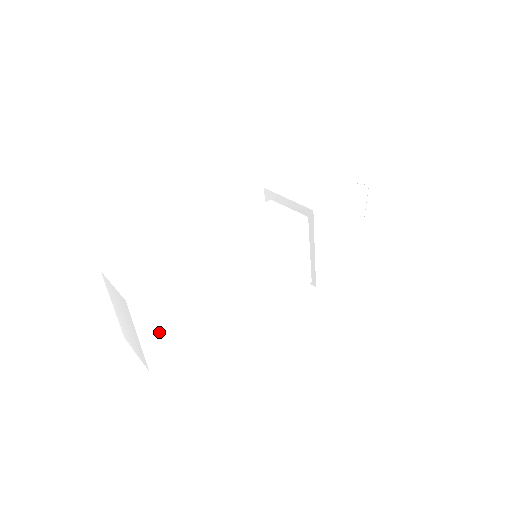
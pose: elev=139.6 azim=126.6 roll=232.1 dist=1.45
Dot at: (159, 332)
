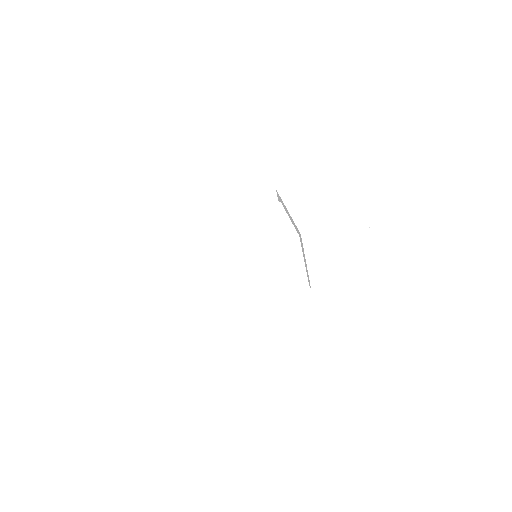
Dot at: (155, 319)
